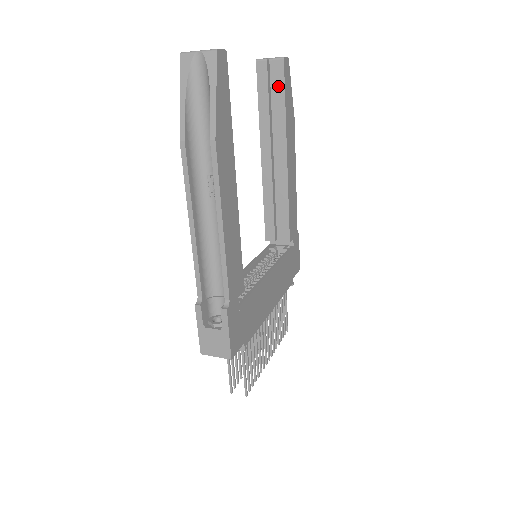
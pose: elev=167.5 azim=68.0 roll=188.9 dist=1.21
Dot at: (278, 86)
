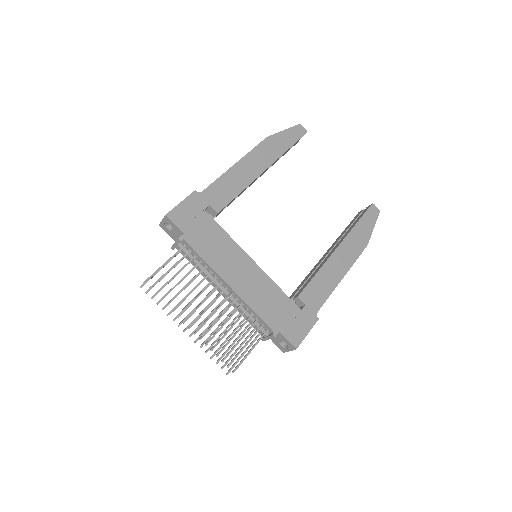
Dot at: occluded
